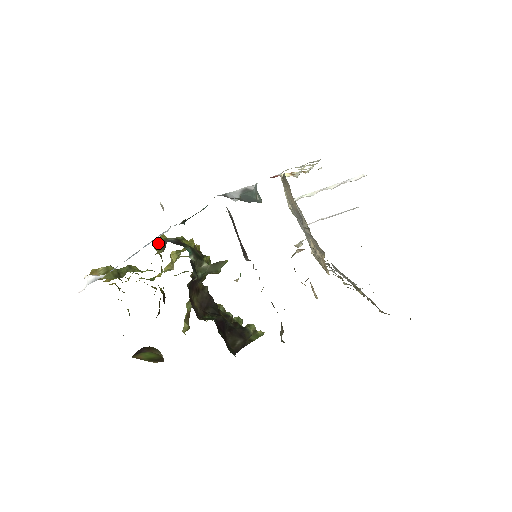
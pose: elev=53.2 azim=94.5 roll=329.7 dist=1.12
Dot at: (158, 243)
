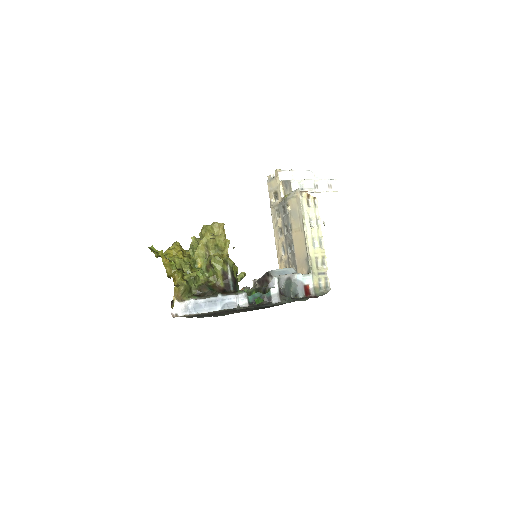
Dot at: (220, 272)
